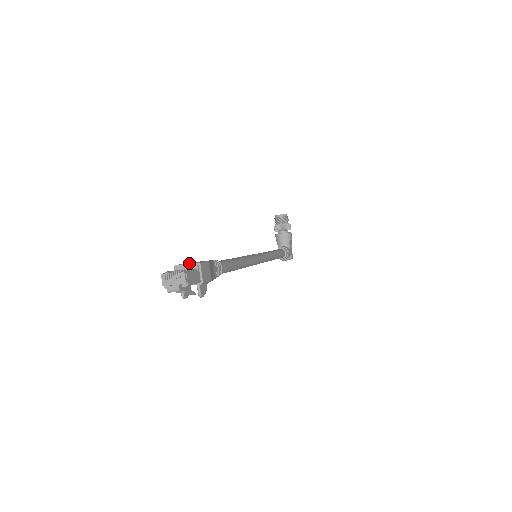
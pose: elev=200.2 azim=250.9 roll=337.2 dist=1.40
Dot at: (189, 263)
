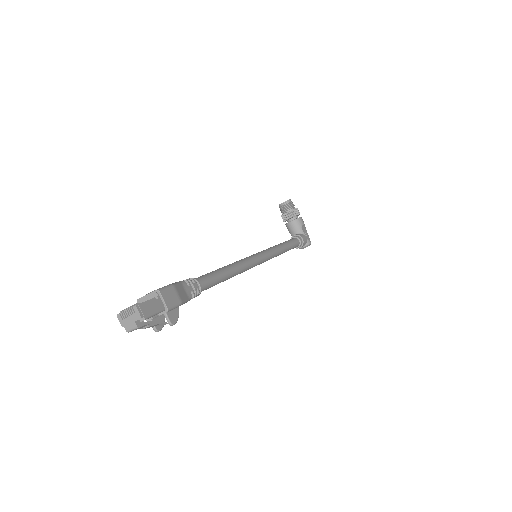
Dot at: (149, 293)
